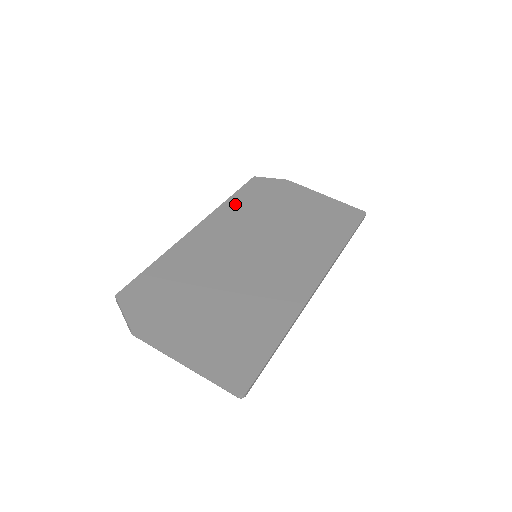
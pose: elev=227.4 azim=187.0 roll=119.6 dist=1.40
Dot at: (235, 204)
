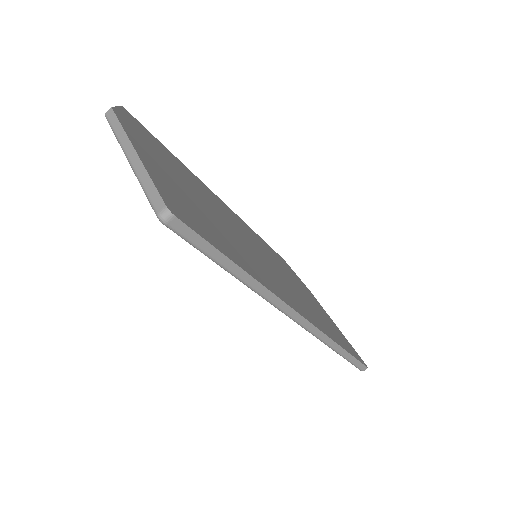
Dot at: occluded
